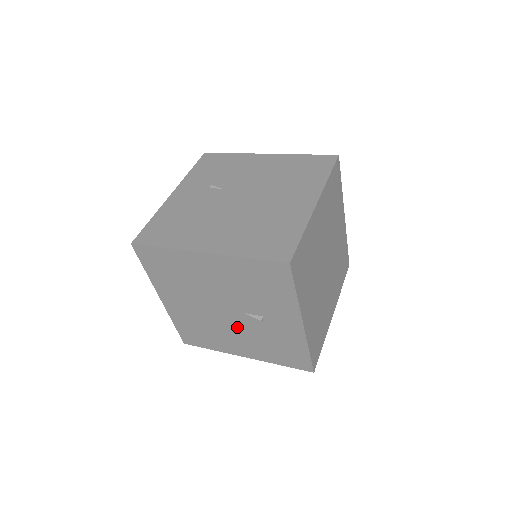
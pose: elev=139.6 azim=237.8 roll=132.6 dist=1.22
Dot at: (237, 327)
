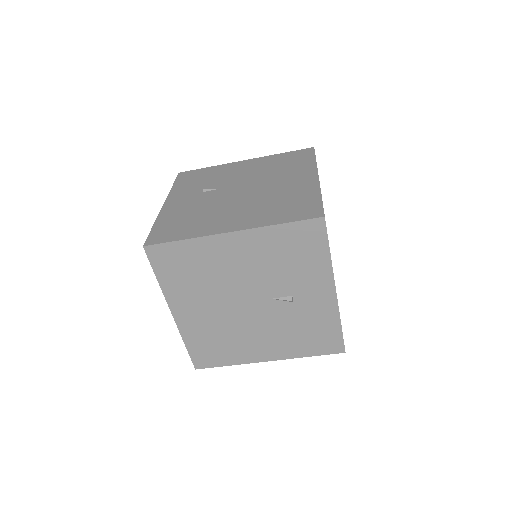
Dot at: (262, 321)
